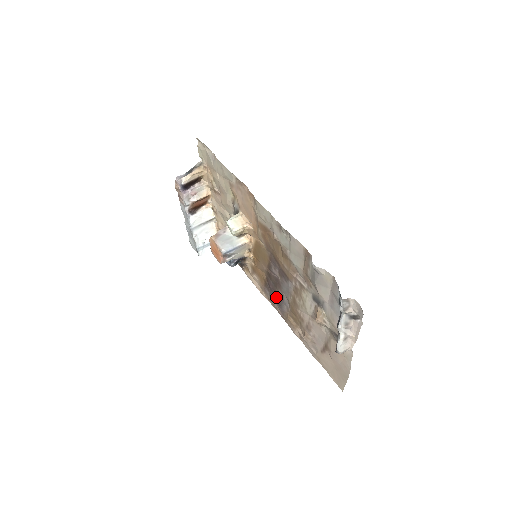
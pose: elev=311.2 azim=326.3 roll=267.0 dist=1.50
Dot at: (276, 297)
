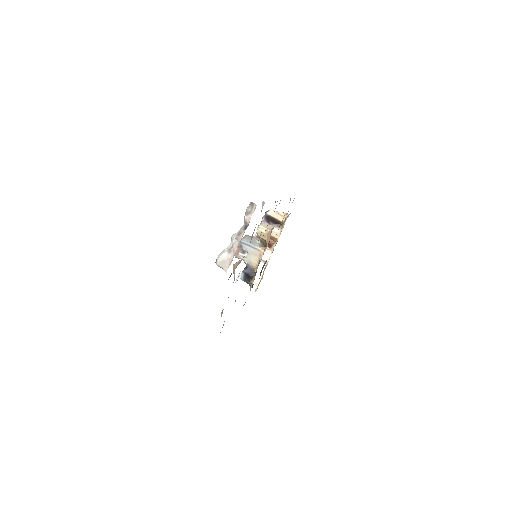
Dot at: occluded
